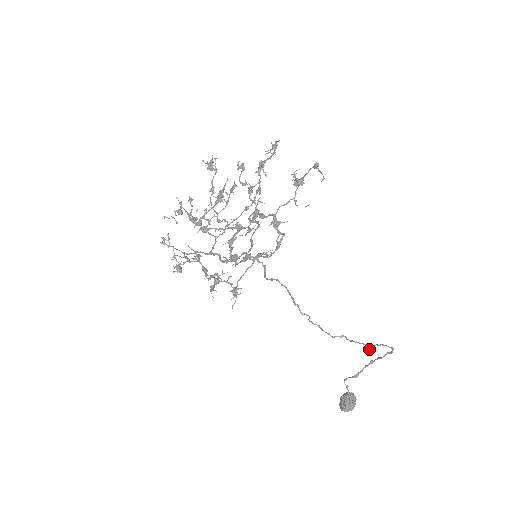
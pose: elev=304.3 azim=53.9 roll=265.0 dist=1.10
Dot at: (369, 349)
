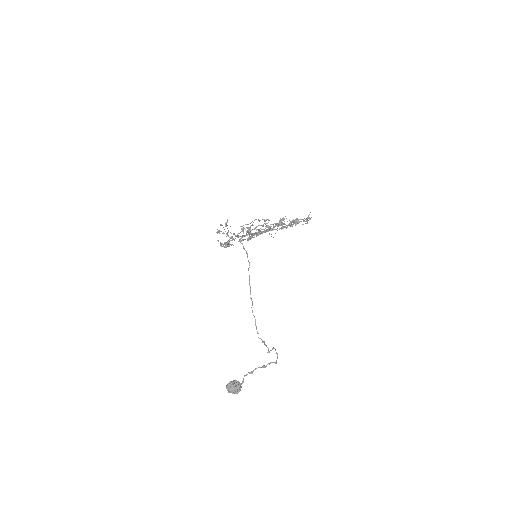
Dot at: (268, 351)
